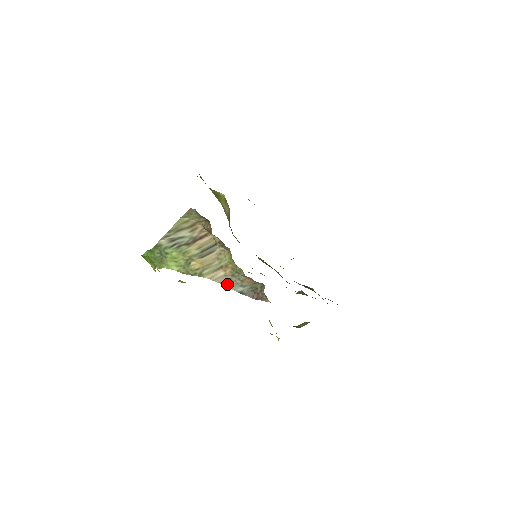
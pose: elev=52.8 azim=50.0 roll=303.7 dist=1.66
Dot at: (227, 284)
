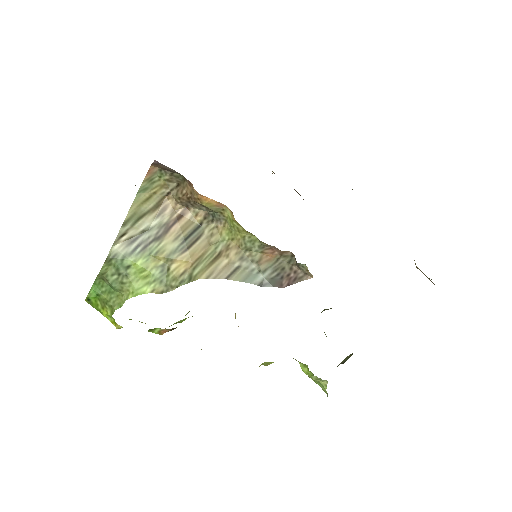
Dot at: (237, 277)
